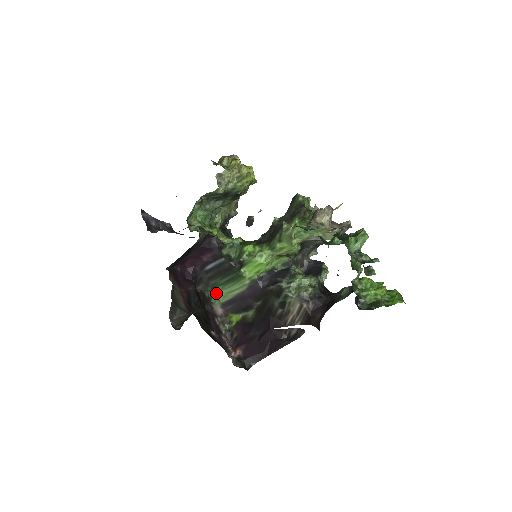
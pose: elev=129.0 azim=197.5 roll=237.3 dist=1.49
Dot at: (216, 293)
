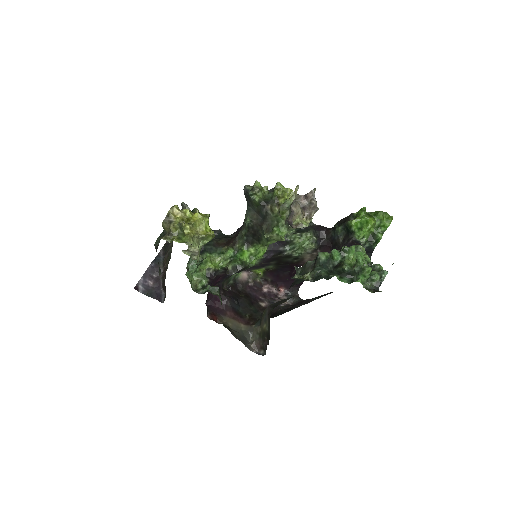
Dot at: (235, 274)
